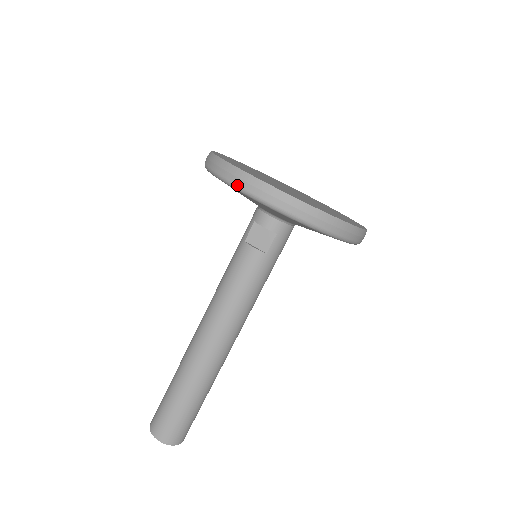
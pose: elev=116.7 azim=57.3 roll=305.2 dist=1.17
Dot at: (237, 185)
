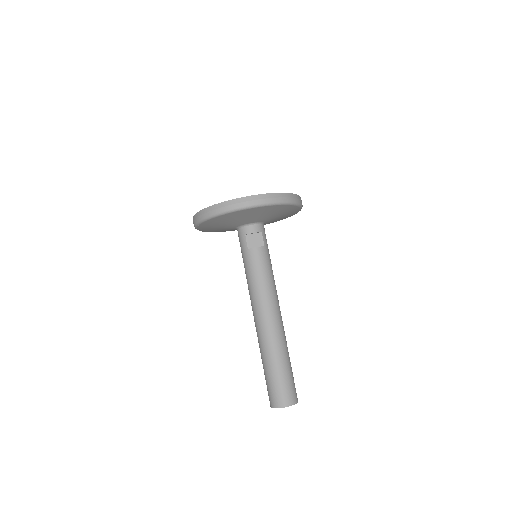
Dot at: (241, 207)
